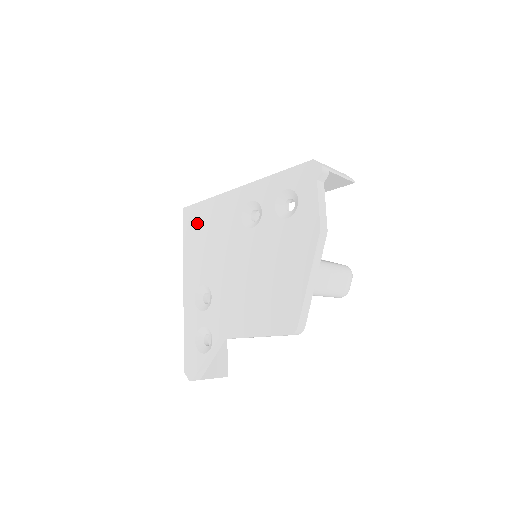
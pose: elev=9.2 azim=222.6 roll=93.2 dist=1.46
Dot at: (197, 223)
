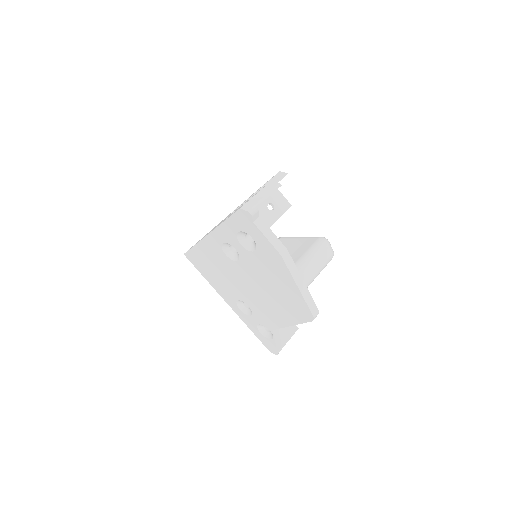
Dot at: (201, 263)
